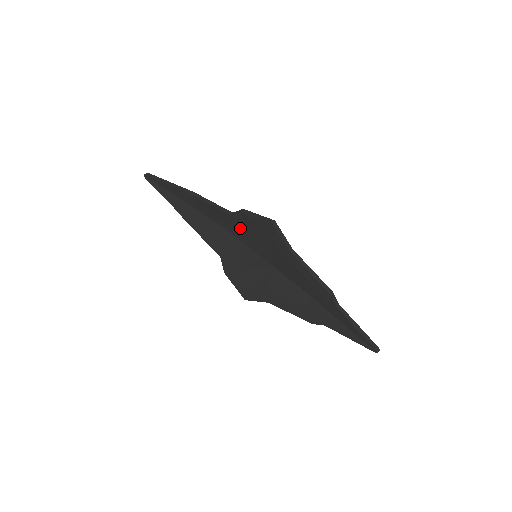
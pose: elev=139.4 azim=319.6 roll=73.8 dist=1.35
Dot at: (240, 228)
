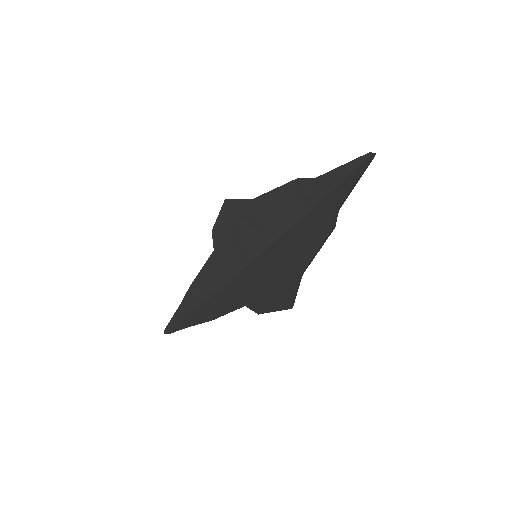
Dot at: (229, 253)
